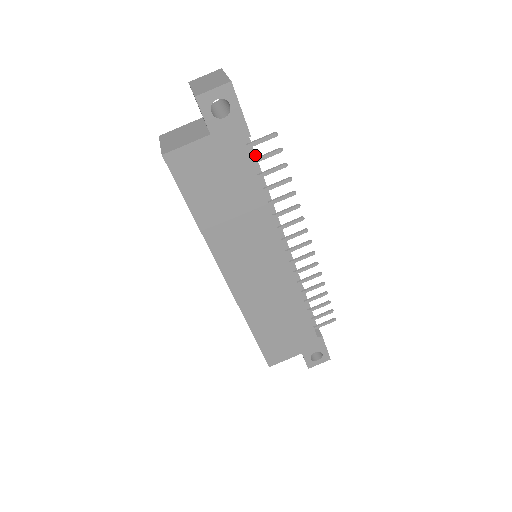
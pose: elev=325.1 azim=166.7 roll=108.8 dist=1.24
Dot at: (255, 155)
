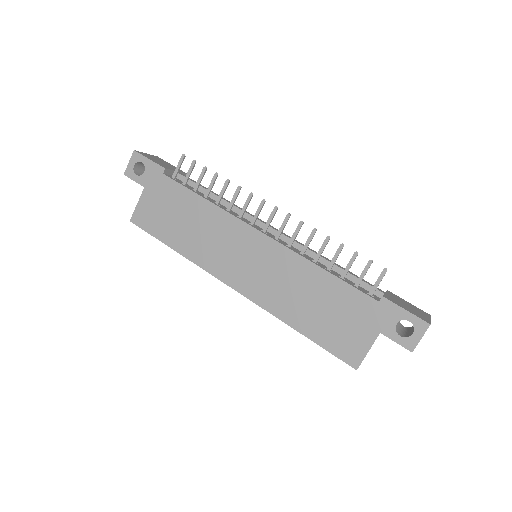
Dot at: (192, 181)
